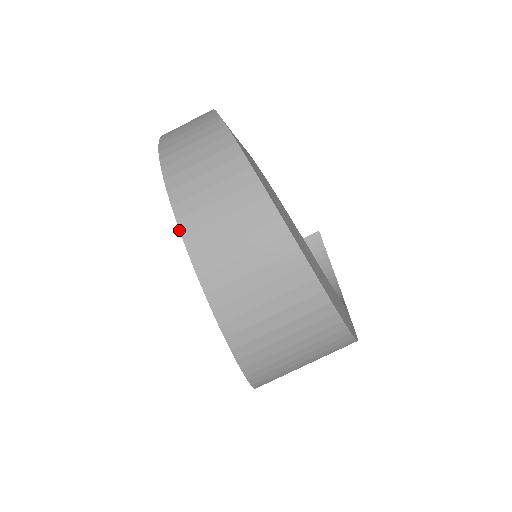
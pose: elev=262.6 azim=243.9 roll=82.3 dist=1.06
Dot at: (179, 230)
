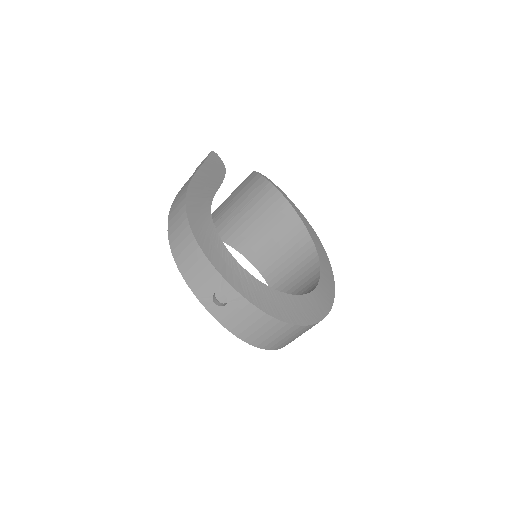
Dot at: occluded
